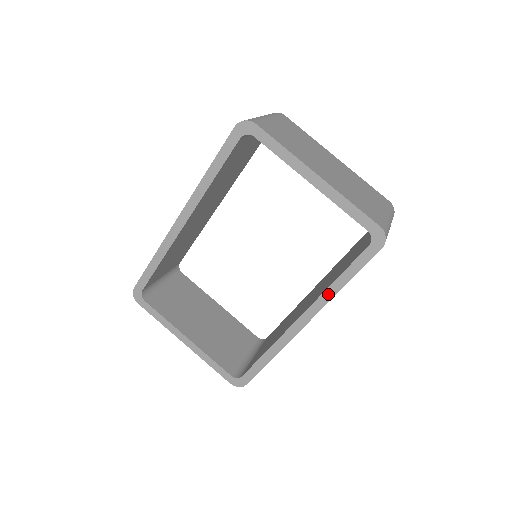
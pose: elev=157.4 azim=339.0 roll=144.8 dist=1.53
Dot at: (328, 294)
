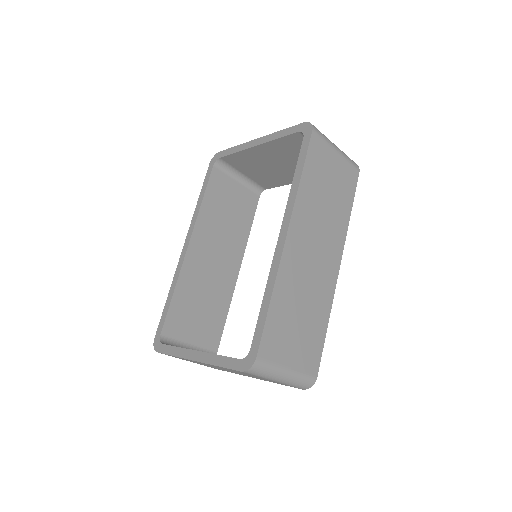
Dot at: (292, 193)
